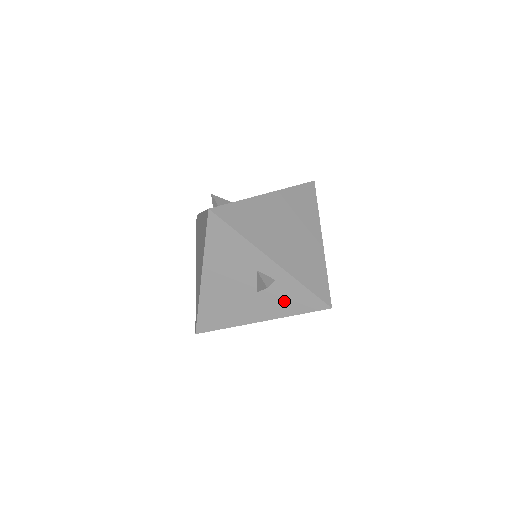
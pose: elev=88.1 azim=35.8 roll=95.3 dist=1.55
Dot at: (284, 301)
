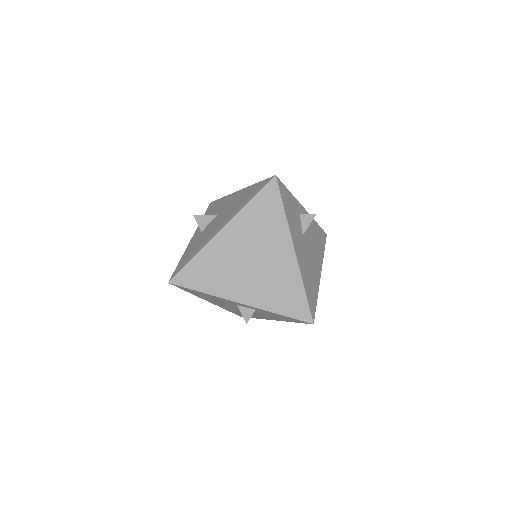
Dot at: (275, 317)
